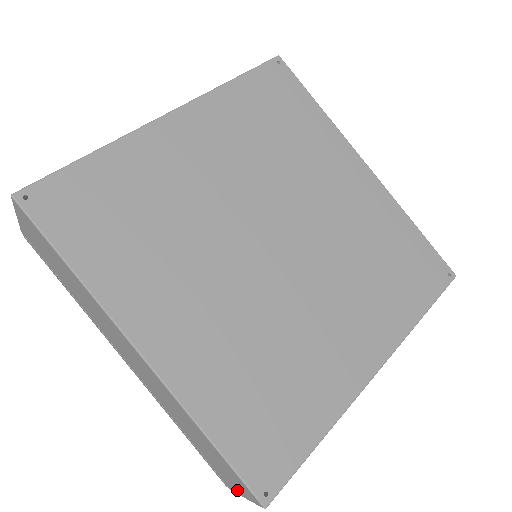
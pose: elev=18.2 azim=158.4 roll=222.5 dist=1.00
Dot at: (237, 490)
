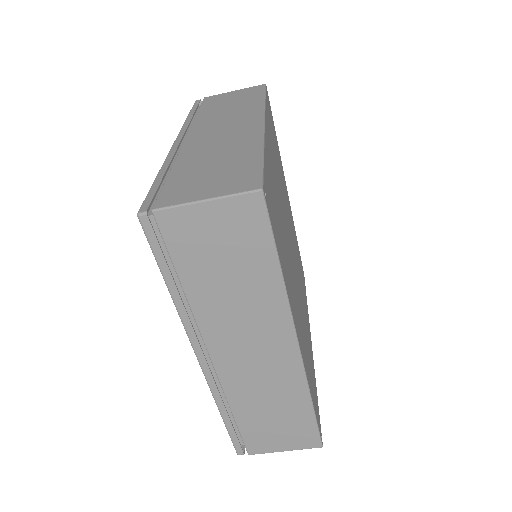
Dot at: (277, 448)
